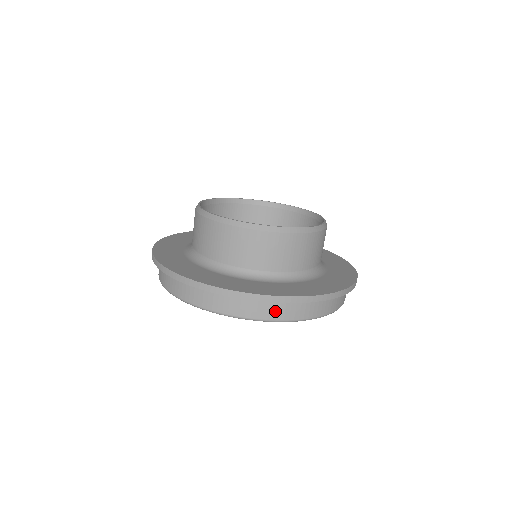
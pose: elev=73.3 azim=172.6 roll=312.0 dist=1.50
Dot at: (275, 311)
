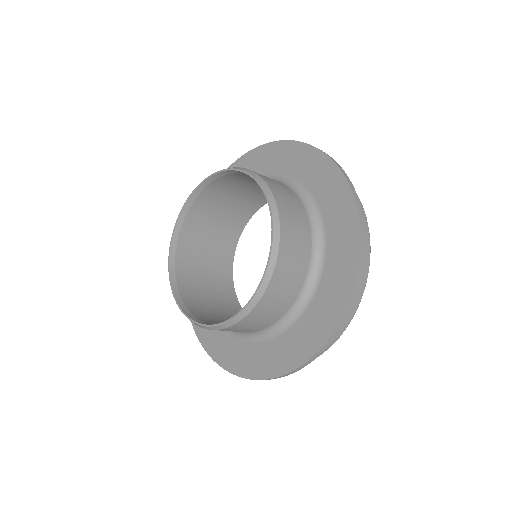
Dot at: occluded
